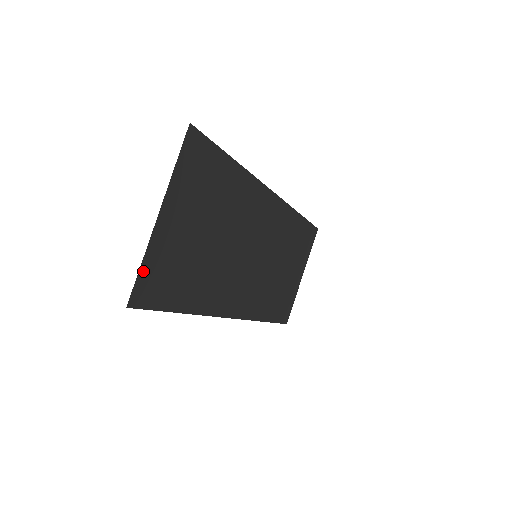
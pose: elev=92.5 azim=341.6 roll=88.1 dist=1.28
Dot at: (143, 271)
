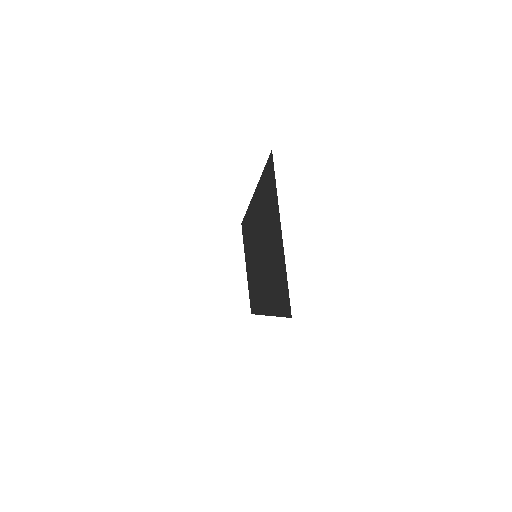
Dot at: occluded
